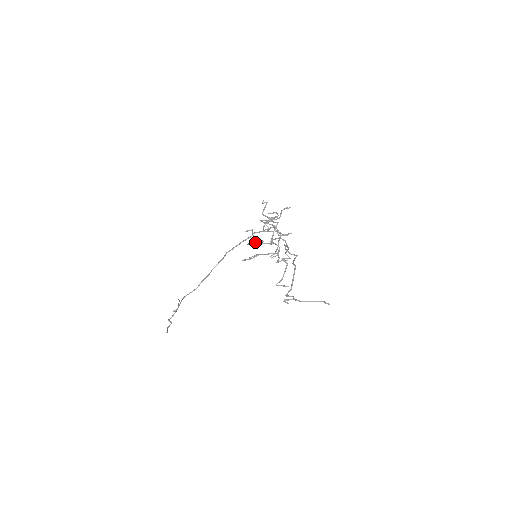
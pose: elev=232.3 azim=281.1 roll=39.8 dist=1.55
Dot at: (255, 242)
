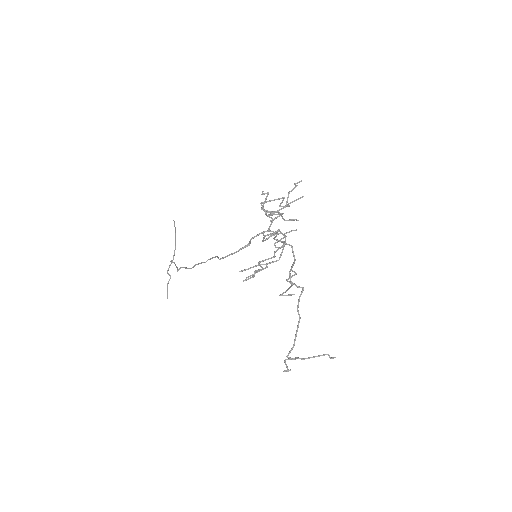
Dot at: (252, 277)
